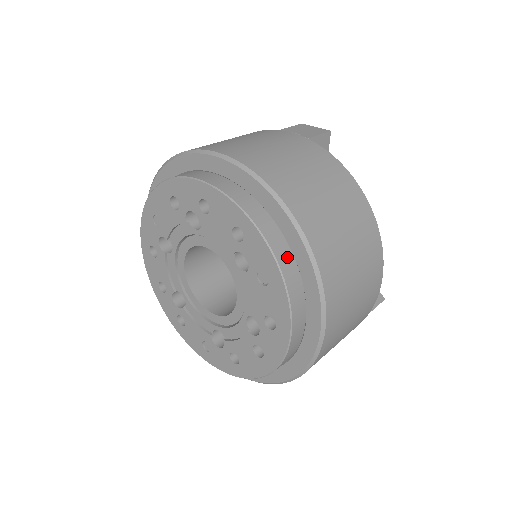
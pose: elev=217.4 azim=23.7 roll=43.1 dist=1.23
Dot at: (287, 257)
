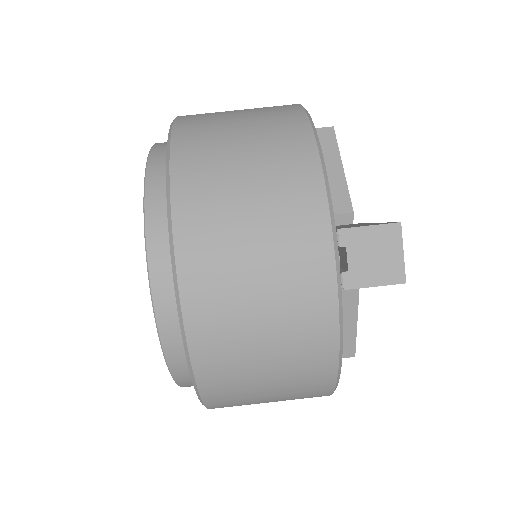
Dot at: occluded
